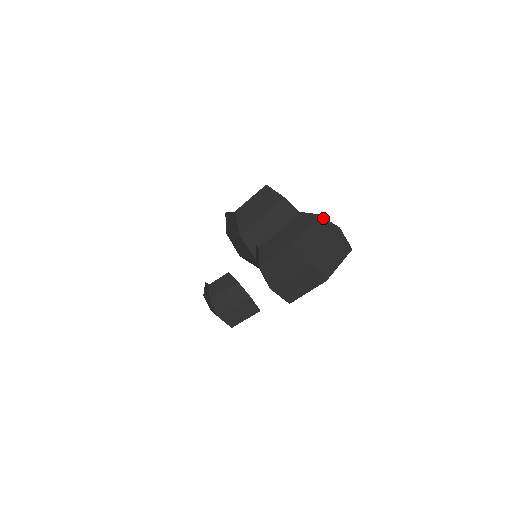
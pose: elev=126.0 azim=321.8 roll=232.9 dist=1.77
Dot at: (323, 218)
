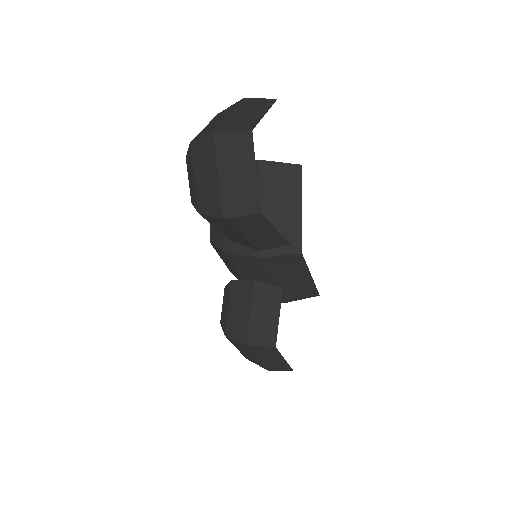
Dot at: (223, 111)
